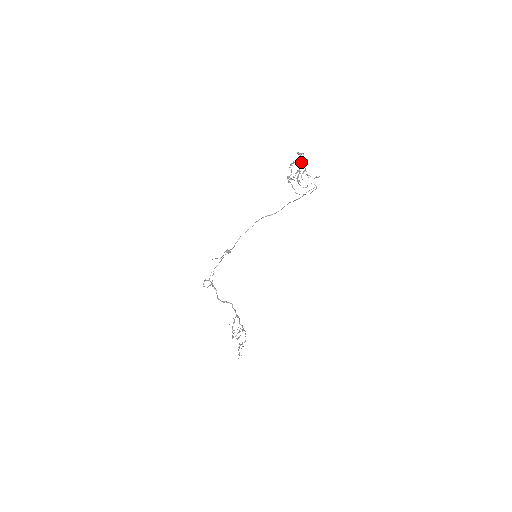
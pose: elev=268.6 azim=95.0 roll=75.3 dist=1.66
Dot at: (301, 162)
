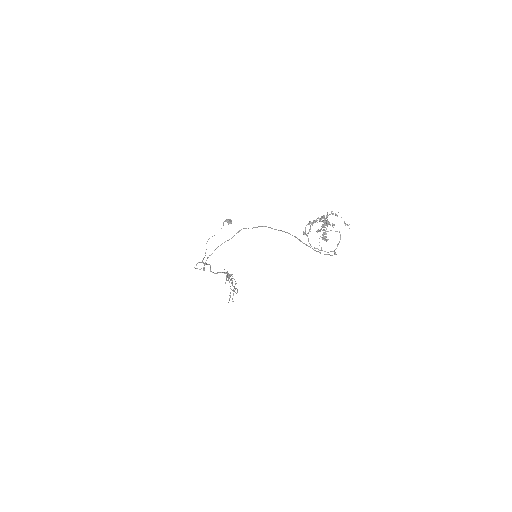
Dot at: (323, 239)
